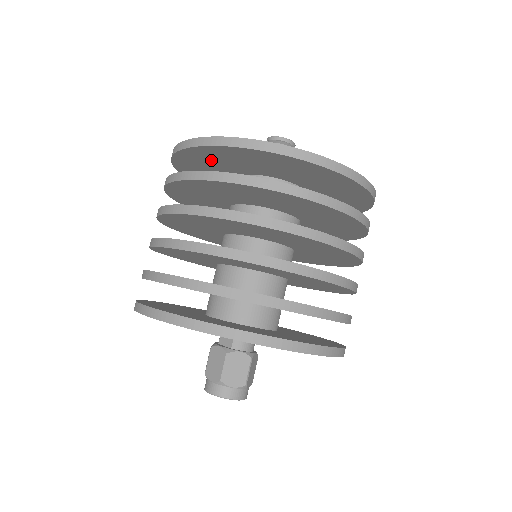
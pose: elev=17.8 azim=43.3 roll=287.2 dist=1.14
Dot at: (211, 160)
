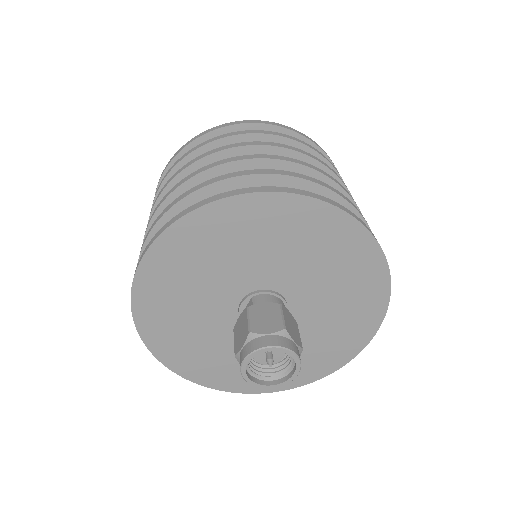
Dot at: occluded
